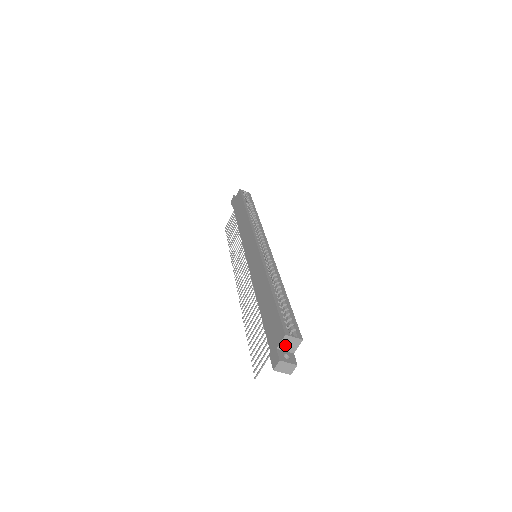
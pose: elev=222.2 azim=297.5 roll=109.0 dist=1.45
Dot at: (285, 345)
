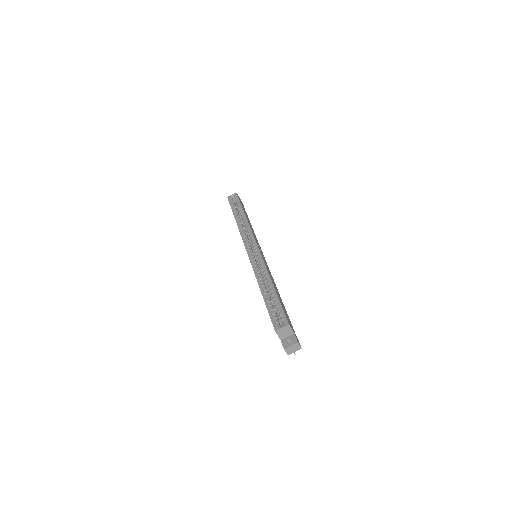
Dot at: (283, 335)
